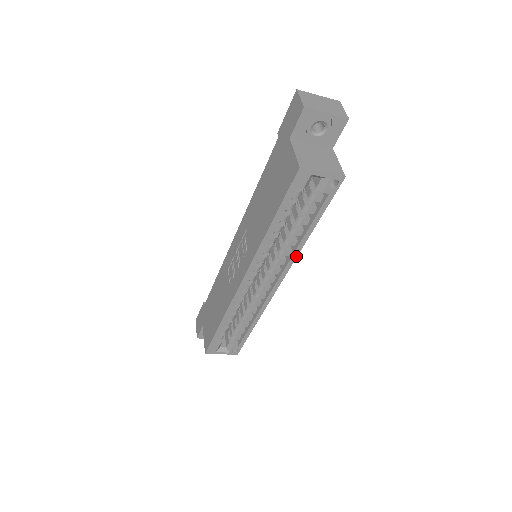
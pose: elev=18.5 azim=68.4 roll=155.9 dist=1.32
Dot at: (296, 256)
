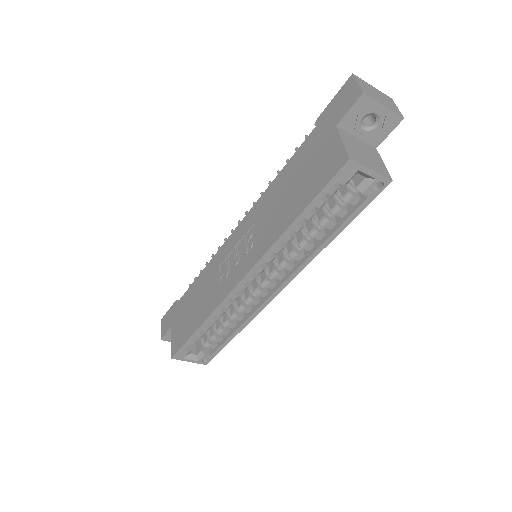
Dot at: (308, 262)
